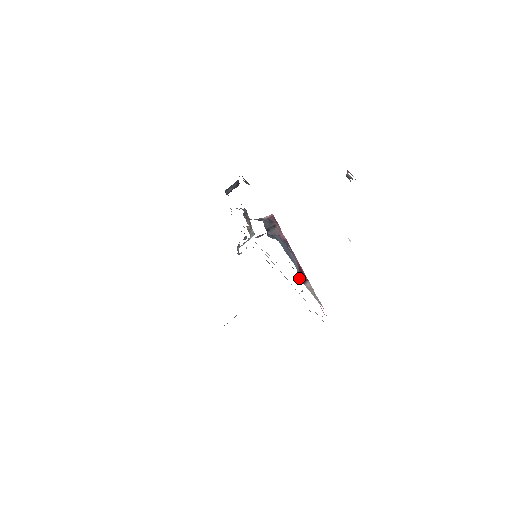
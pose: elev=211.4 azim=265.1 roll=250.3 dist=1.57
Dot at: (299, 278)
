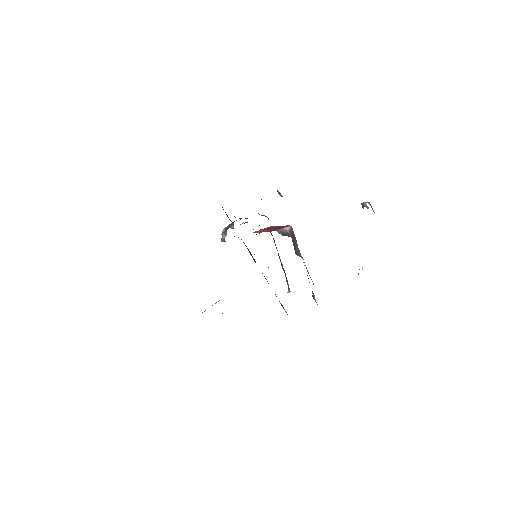
Dot at: occluded
